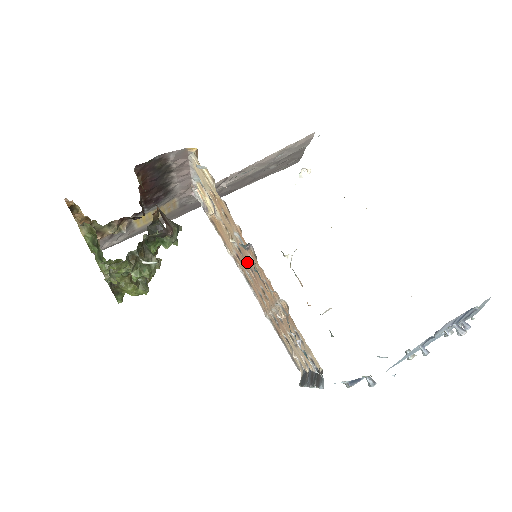
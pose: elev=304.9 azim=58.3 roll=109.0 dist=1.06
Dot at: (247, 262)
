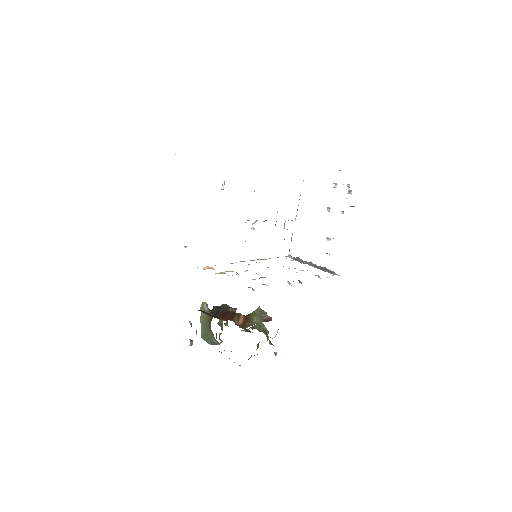
Dot at: occluded
